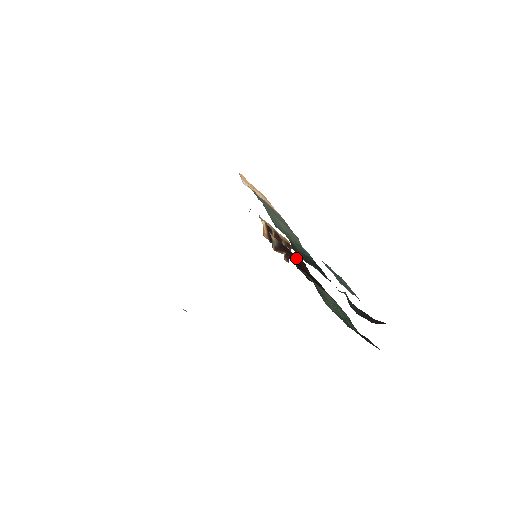
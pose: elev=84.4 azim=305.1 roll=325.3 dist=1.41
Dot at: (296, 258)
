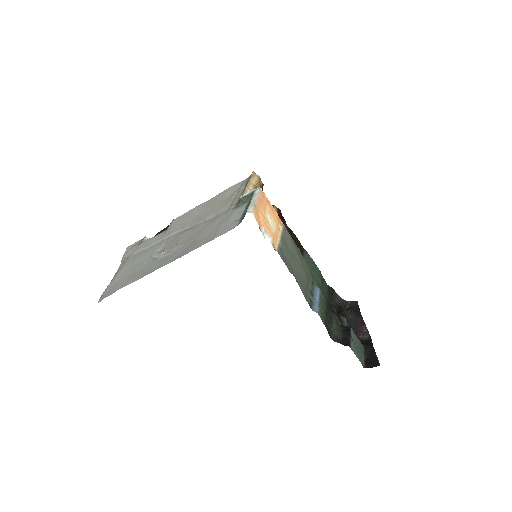
Dot at: occluded
